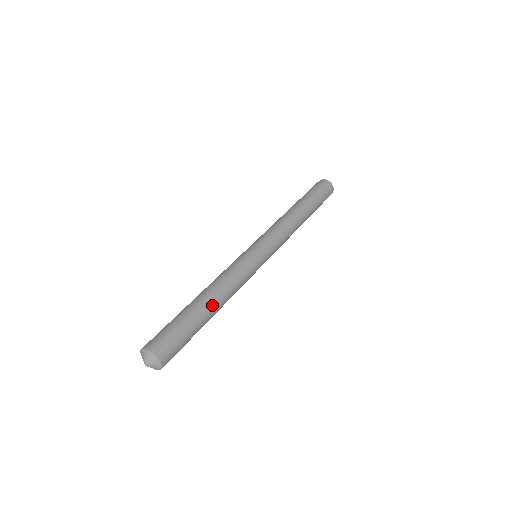
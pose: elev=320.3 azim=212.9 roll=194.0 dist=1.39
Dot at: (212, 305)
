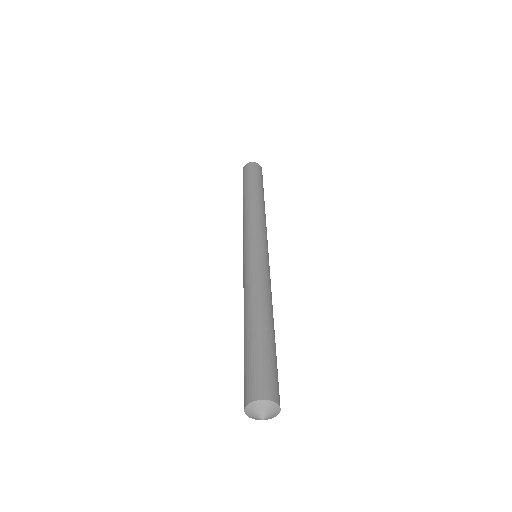
Dot at: (263, 317)
